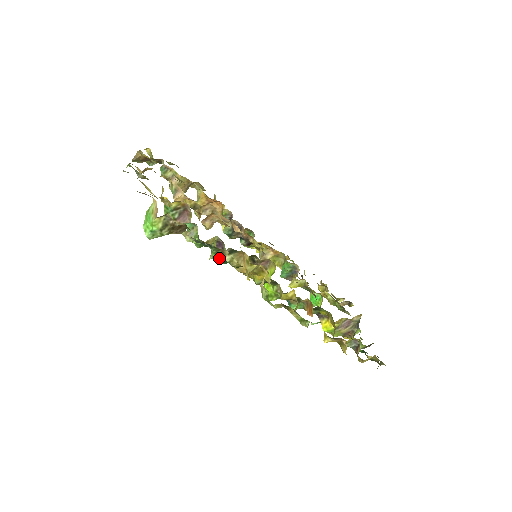
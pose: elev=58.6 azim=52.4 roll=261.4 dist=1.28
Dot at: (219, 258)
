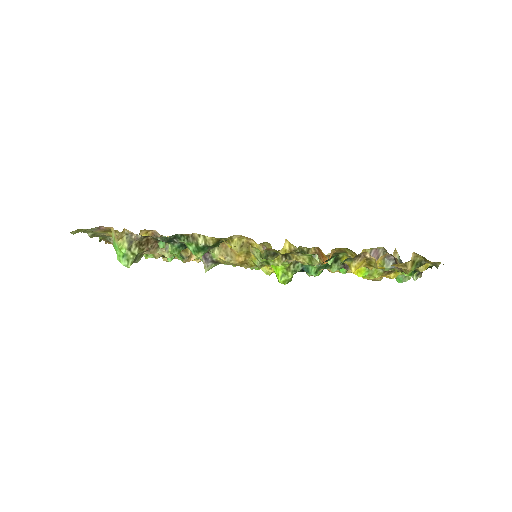
Dot at: (195, 247)
